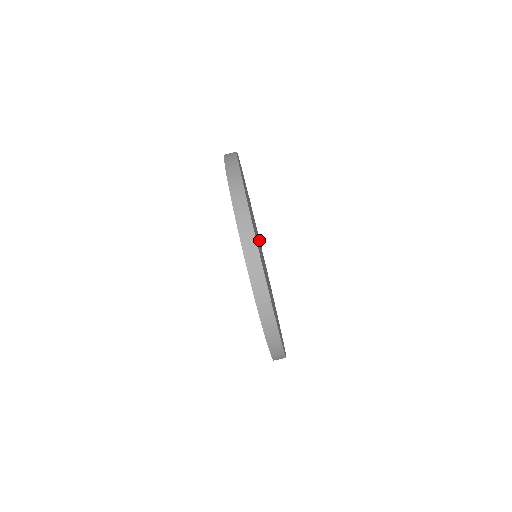
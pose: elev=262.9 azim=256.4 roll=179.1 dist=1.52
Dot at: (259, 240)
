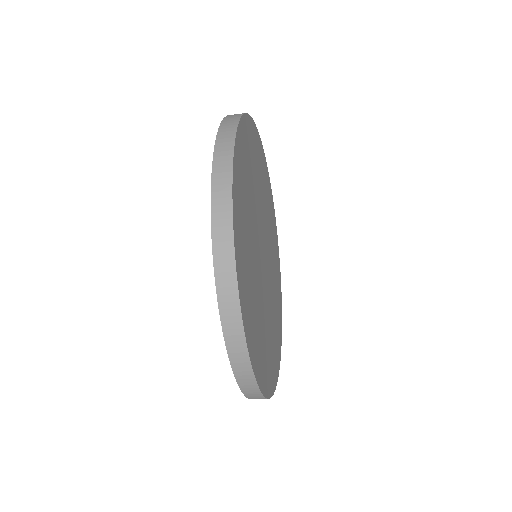
Dot at: (273, 235)
